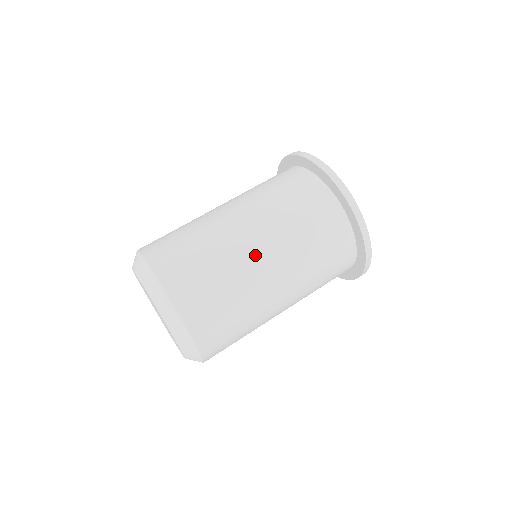
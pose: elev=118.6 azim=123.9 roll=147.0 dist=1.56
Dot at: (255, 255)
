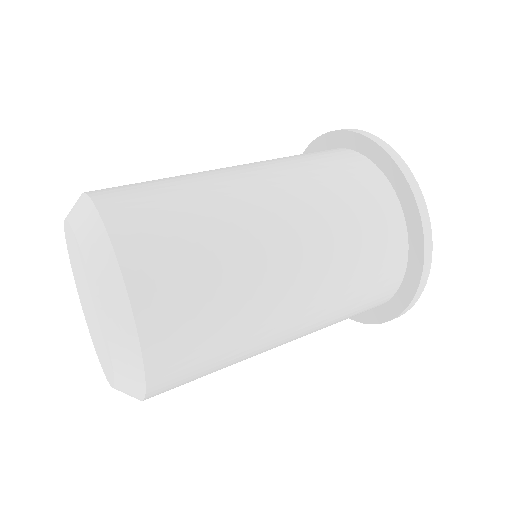
Dot at: occluded
